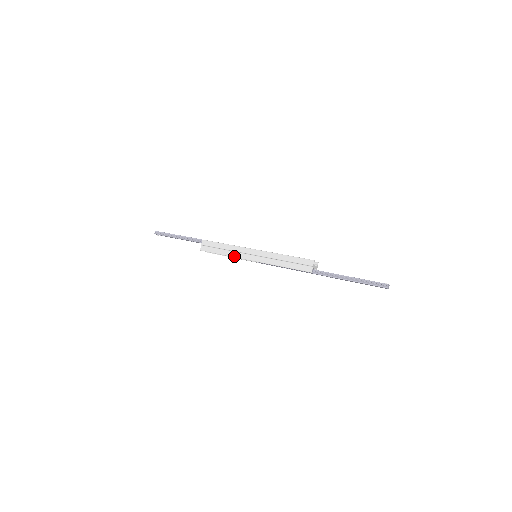
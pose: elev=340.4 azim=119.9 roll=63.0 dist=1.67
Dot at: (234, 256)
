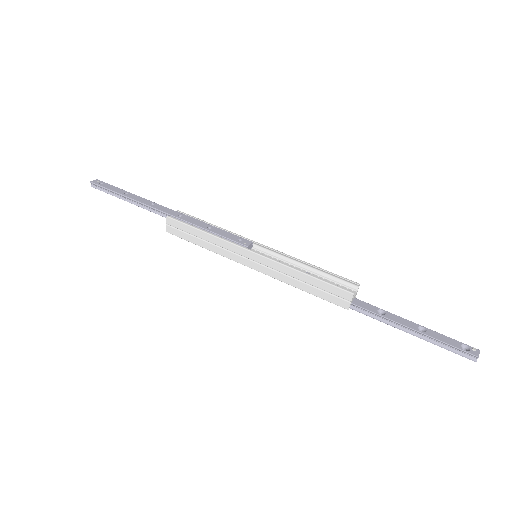
Dot at: (221, 254)
